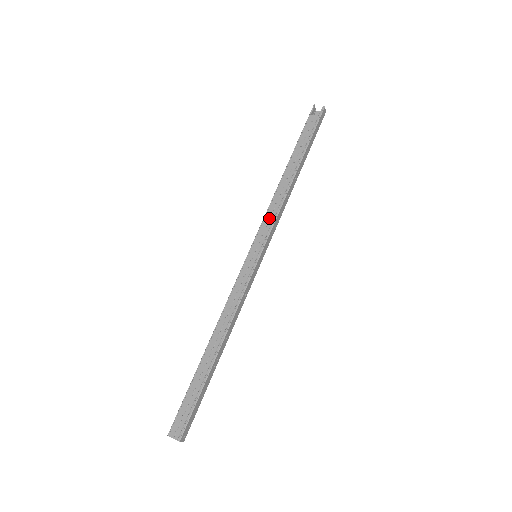
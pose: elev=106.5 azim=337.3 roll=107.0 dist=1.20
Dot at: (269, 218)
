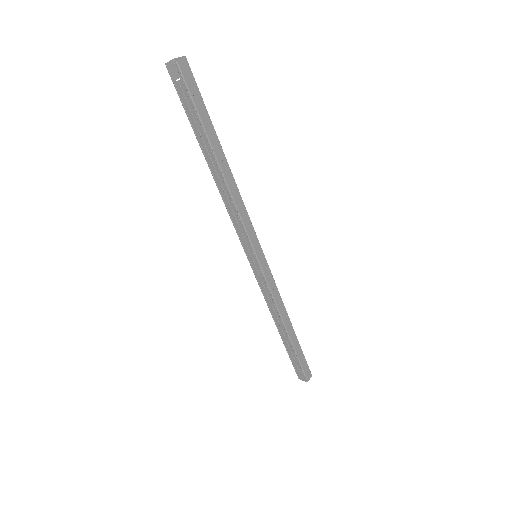
Dot at: (237, 225)
